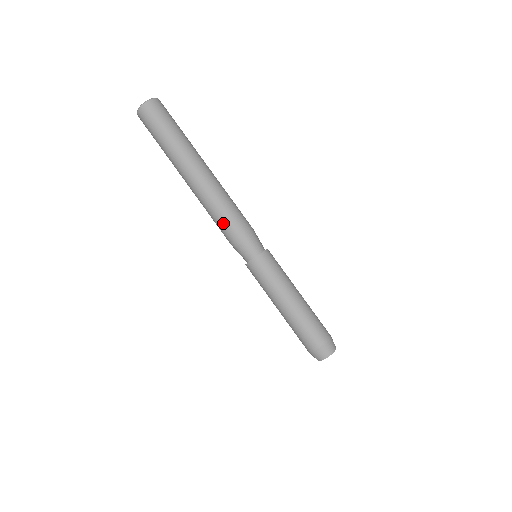
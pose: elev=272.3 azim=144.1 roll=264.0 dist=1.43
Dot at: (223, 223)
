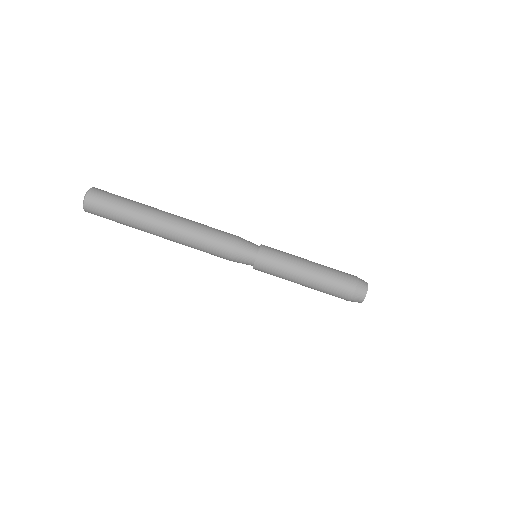
Dot at: occluded
